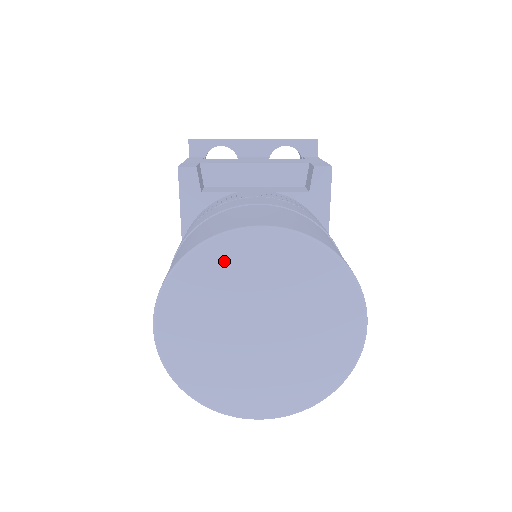
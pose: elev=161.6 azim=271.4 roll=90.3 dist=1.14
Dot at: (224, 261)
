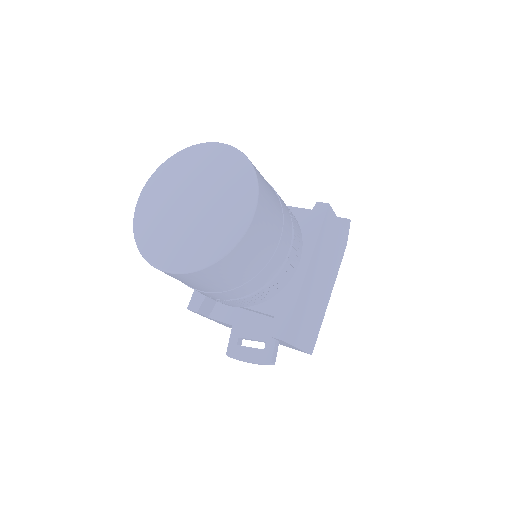
Dot at: (191, 159)
